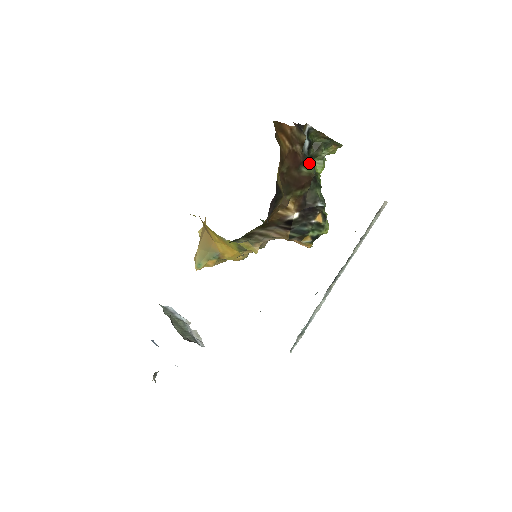
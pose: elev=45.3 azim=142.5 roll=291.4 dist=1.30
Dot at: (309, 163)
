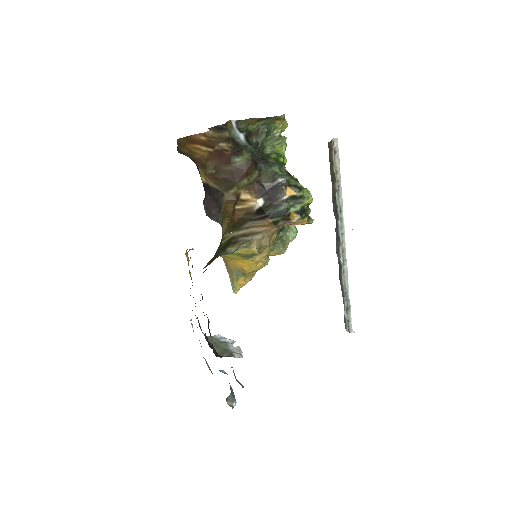
Dot at: (240, 152)
